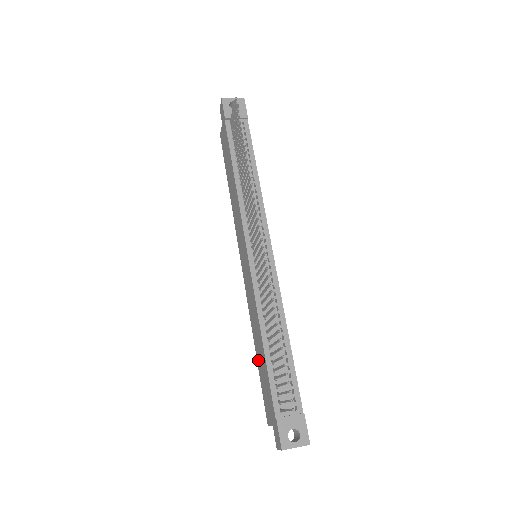
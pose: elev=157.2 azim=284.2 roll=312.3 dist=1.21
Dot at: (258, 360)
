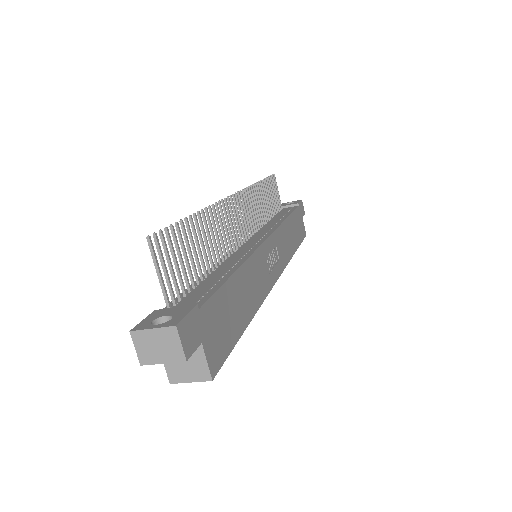
Dot at: occluded
